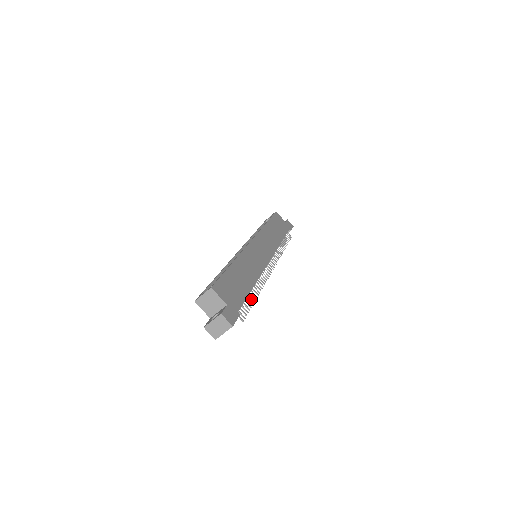
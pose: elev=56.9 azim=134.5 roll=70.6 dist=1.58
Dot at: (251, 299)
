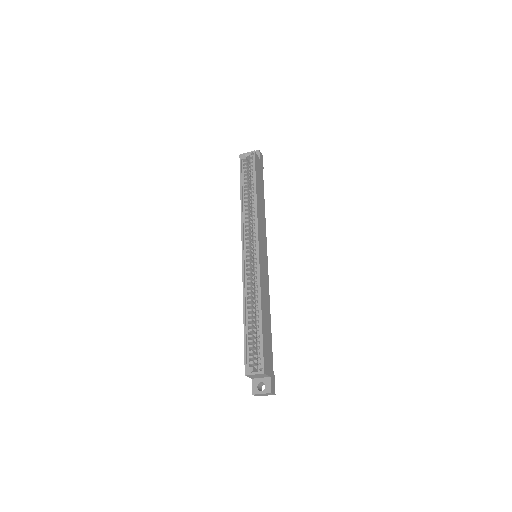
Dot at: occluded
